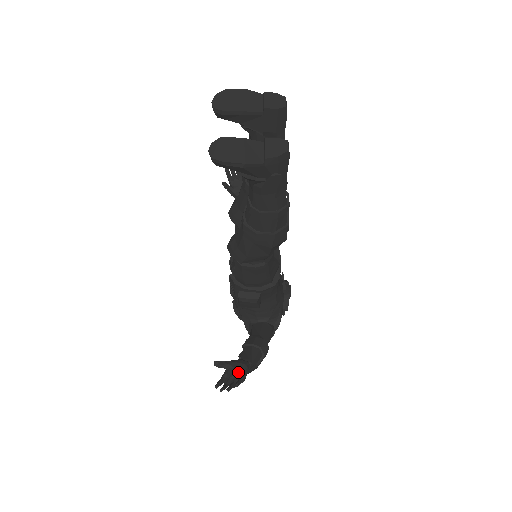
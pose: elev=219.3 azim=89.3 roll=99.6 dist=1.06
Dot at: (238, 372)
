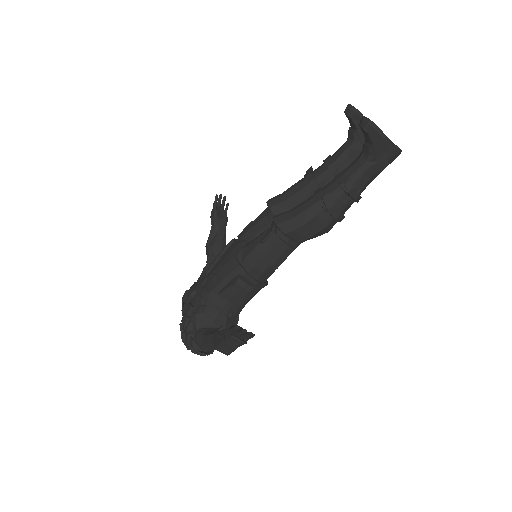
Dot at: occluded
